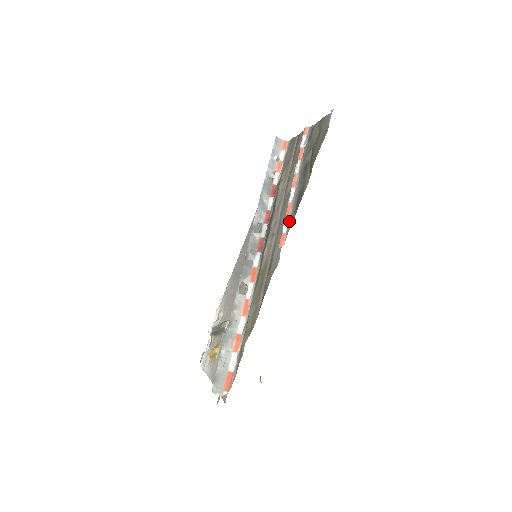
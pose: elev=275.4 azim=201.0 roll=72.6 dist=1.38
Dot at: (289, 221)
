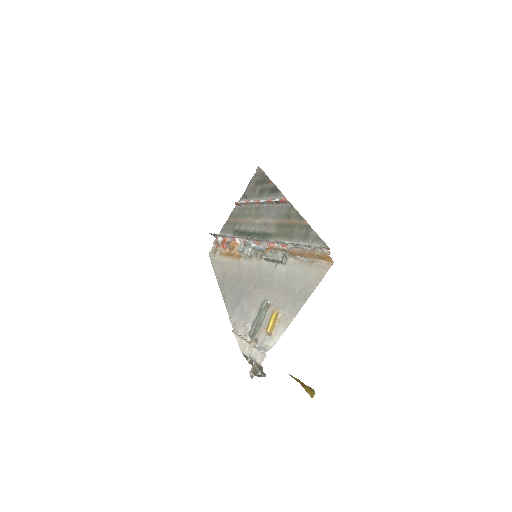
Dot at: (277, 197)
